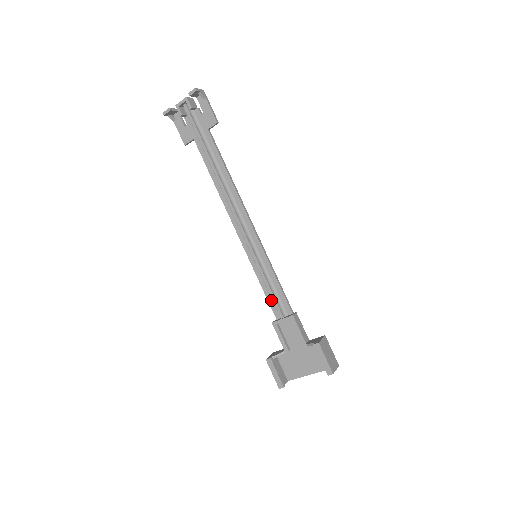
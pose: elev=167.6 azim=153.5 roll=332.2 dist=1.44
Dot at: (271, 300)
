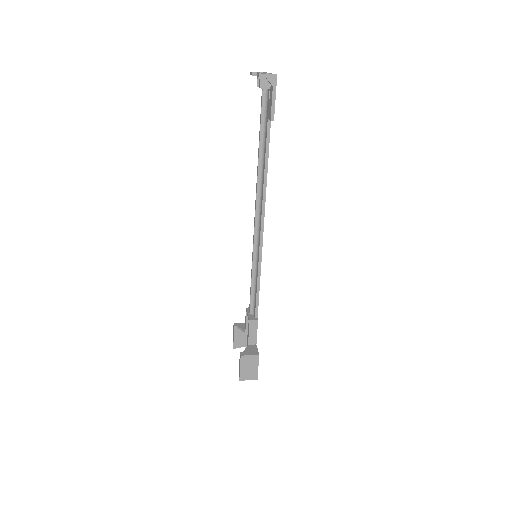
Dot at: occluded
